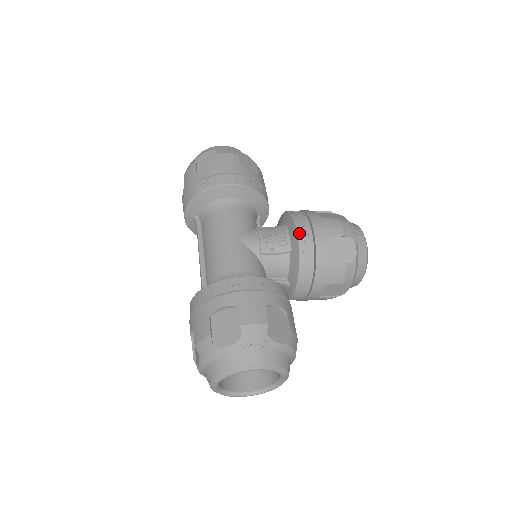
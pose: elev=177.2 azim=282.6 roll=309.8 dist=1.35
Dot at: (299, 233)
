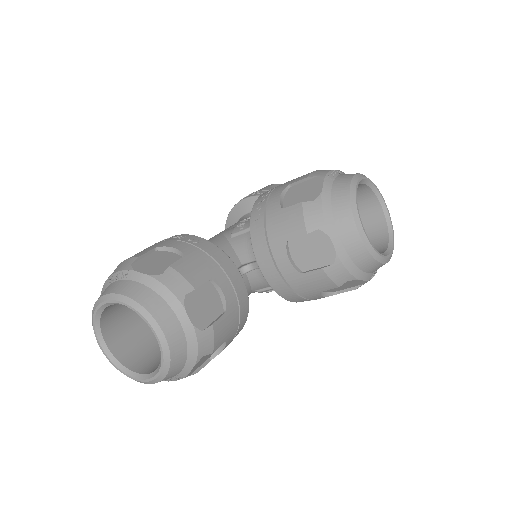
Dot at: (260, 196)
